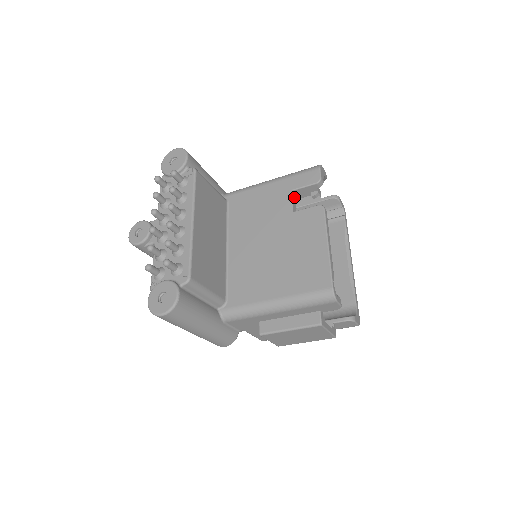
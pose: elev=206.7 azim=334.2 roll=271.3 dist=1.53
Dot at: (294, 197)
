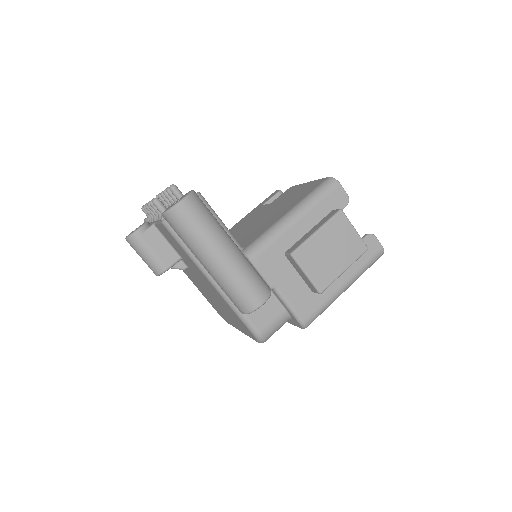
Dot at: occluded
